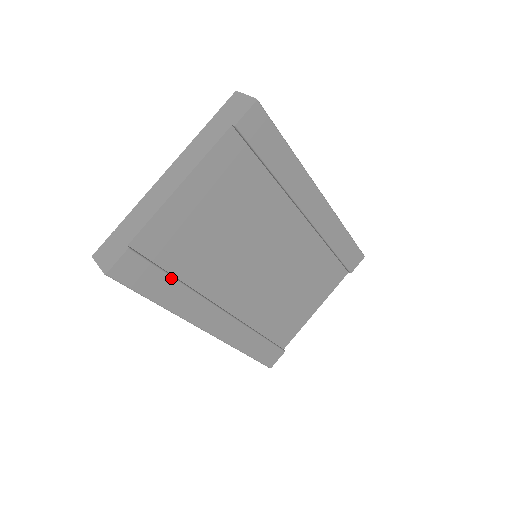
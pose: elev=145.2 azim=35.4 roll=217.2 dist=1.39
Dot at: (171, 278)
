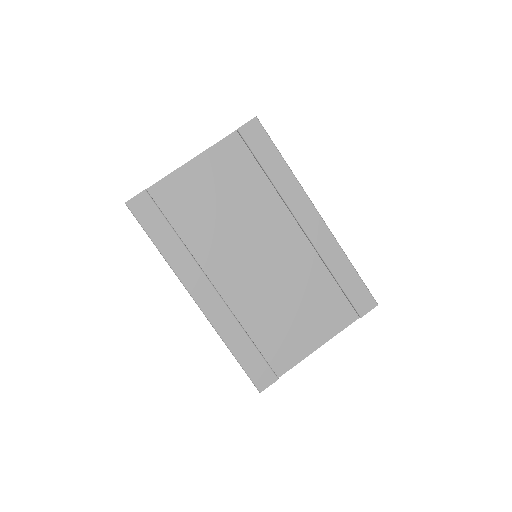
Dot at: (172, 229)
